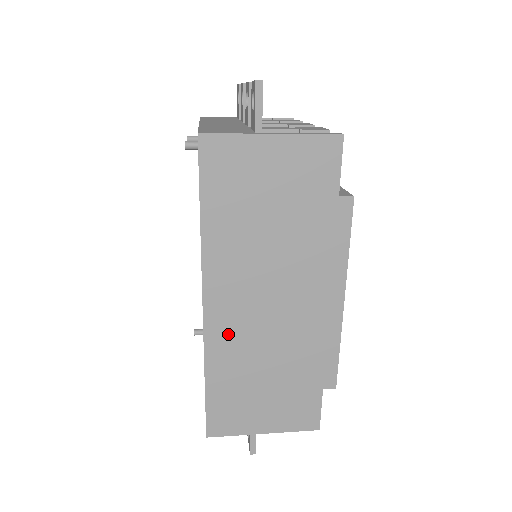
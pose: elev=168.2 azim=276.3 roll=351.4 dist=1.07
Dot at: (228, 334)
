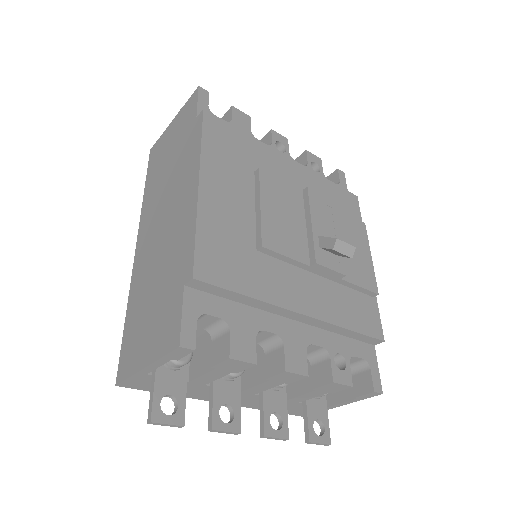
Dot at: (142, 263)
